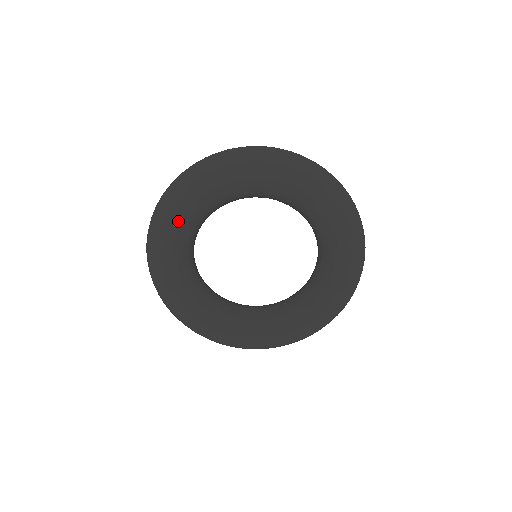
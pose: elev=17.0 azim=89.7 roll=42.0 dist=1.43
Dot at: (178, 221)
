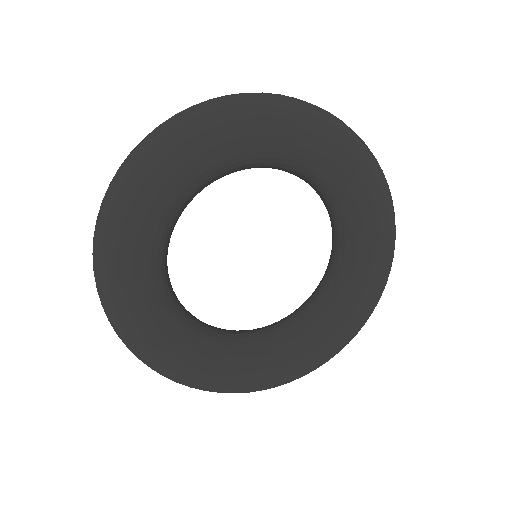
Dot at: (213, 148)
